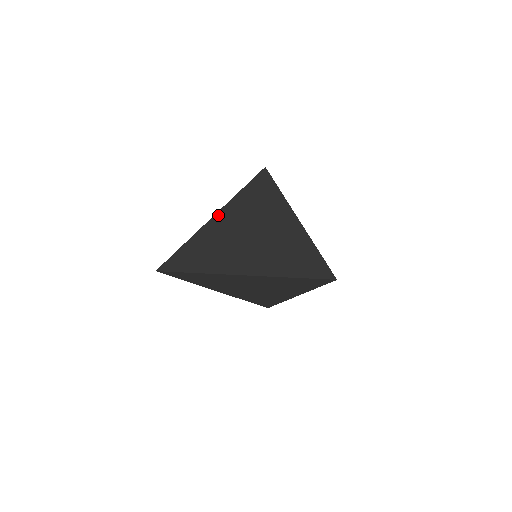
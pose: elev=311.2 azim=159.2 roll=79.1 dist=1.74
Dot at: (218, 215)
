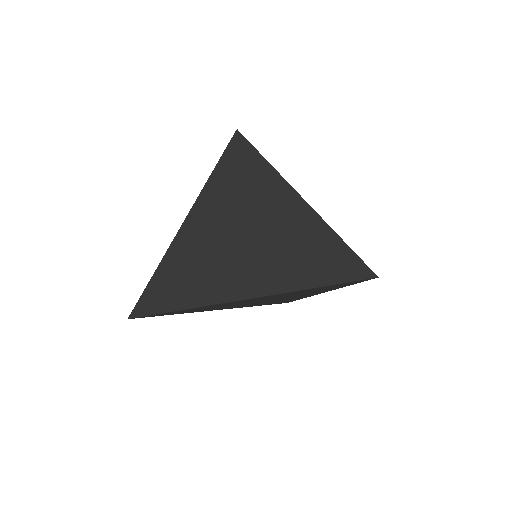
Dot at: (191, 216)
